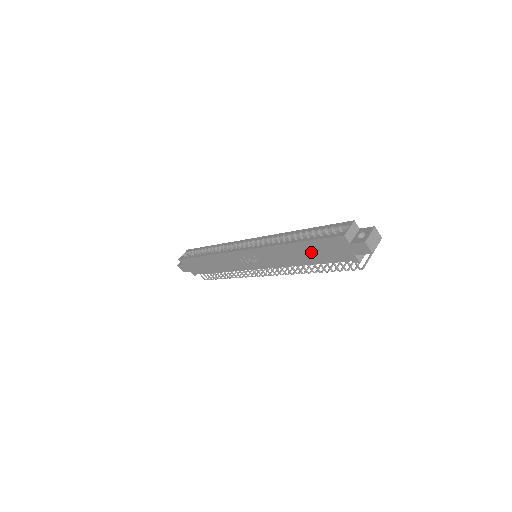
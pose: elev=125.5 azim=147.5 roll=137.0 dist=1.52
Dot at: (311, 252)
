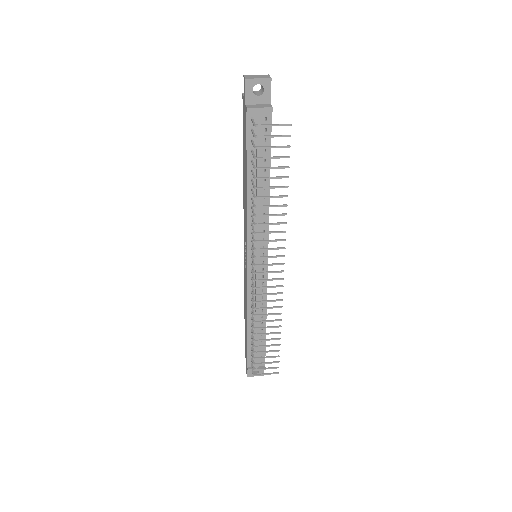
Dot at: occluded
